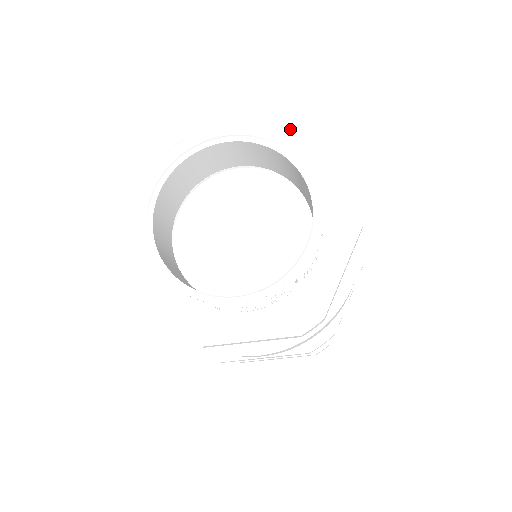
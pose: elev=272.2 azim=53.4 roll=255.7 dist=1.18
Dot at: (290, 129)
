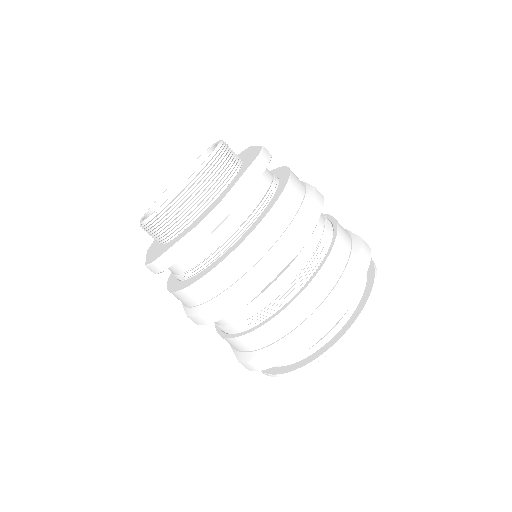
Dot at: occluded
